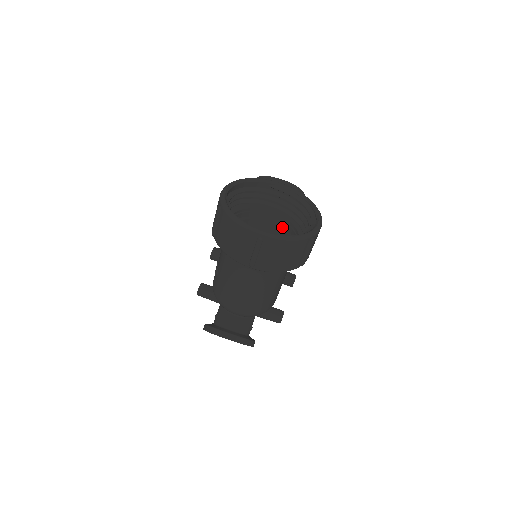
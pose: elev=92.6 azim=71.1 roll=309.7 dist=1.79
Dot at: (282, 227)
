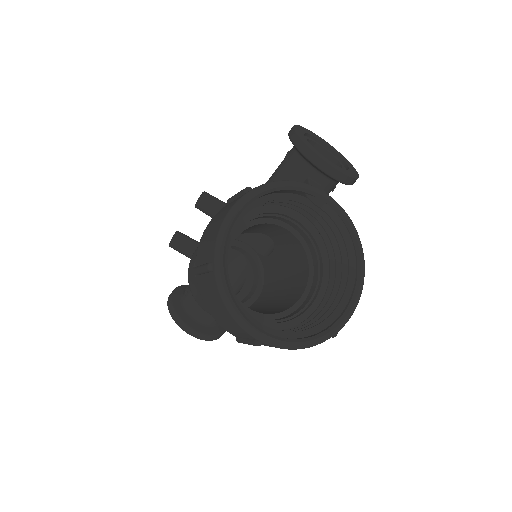
Dot at: (304, 243)
